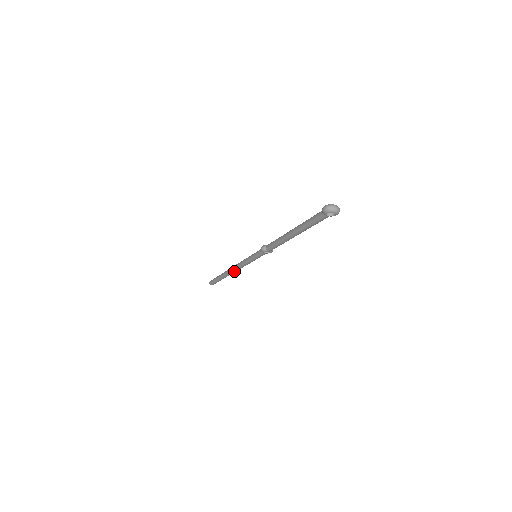
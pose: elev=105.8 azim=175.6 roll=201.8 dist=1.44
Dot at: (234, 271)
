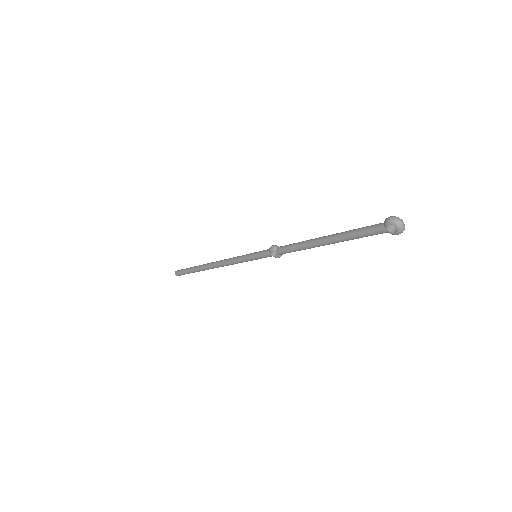
Dot at: (216, 265)
